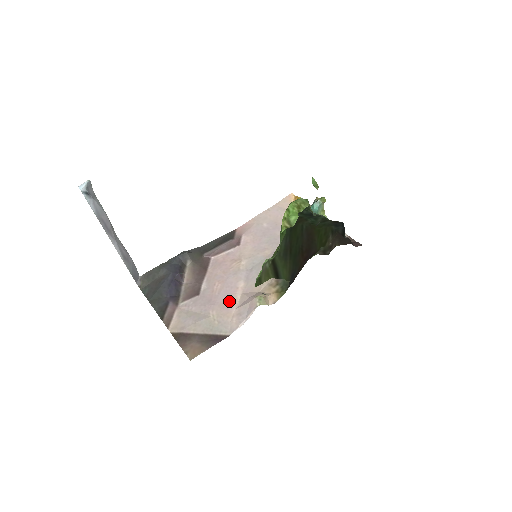
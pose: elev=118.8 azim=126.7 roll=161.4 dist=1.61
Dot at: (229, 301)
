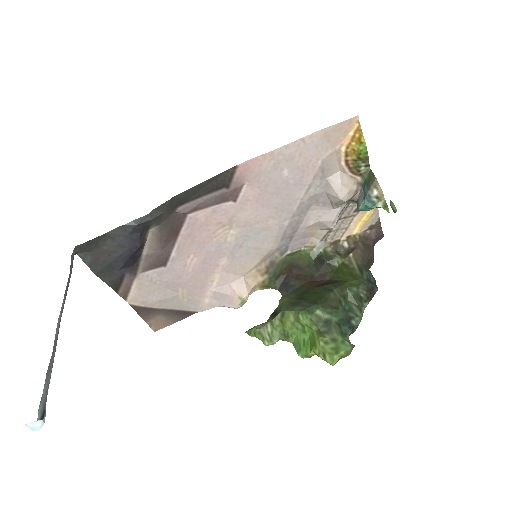
Dot at: (204, 281)
